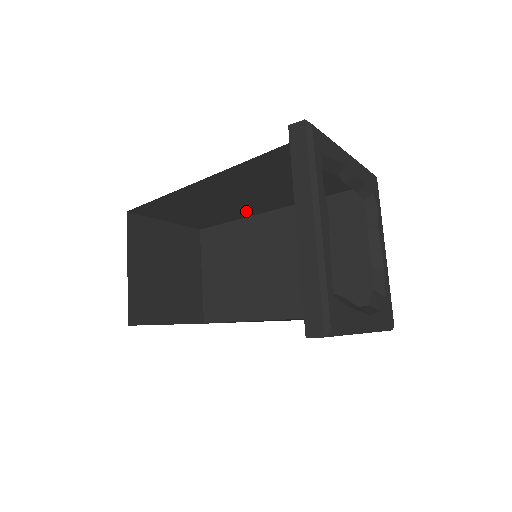
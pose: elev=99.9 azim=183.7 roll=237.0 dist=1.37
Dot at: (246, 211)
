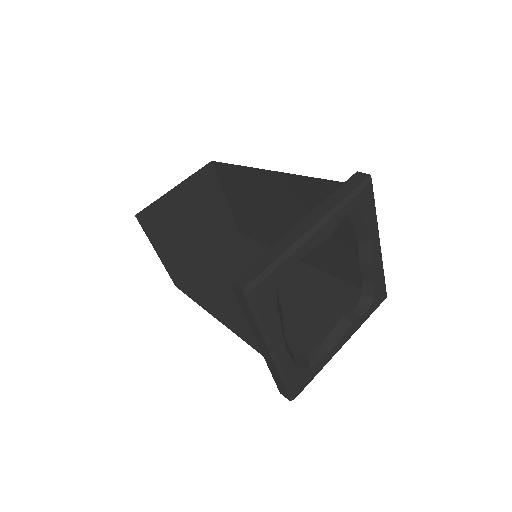
Dot at: occluded
